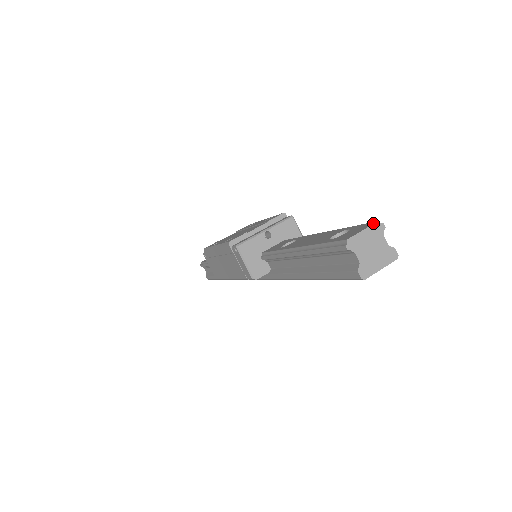
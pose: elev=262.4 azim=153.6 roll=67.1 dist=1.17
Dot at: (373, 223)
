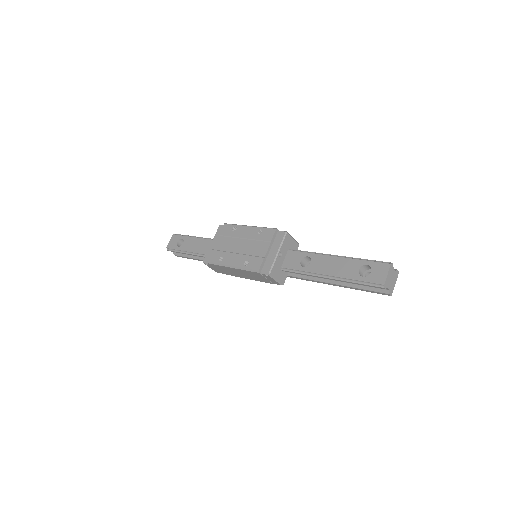
Dot at: (389, 266)
